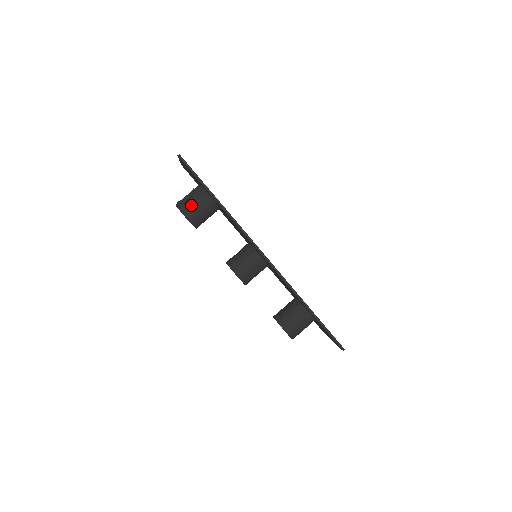
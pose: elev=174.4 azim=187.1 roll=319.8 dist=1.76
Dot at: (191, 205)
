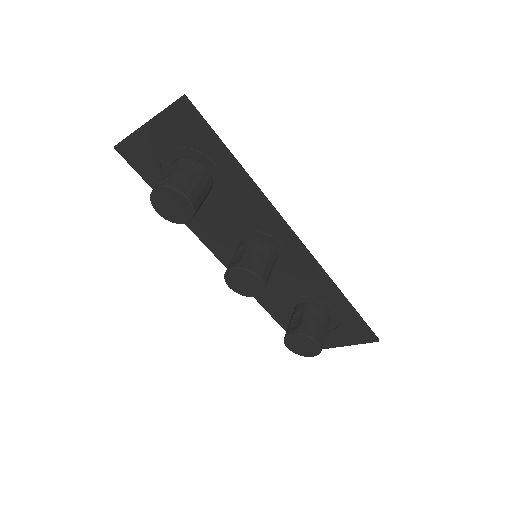
Dot at: (189, 181)
